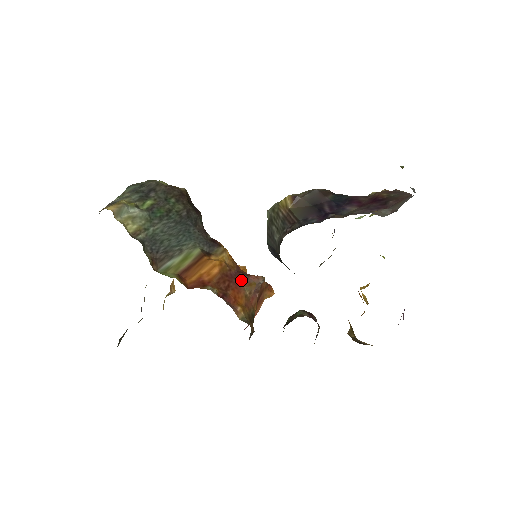
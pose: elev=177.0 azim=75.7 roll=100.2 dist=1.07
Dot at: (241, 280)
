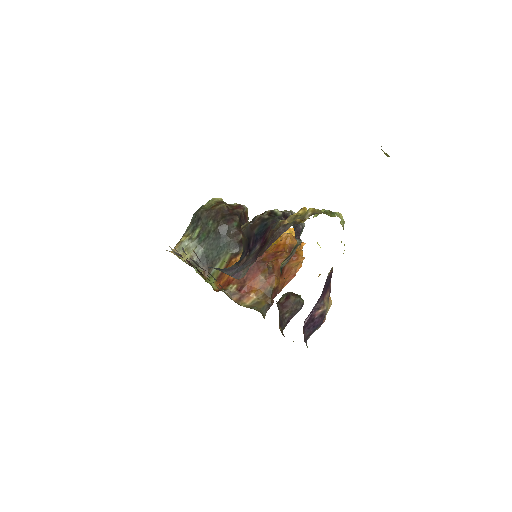
Dot at: (258, 269)
